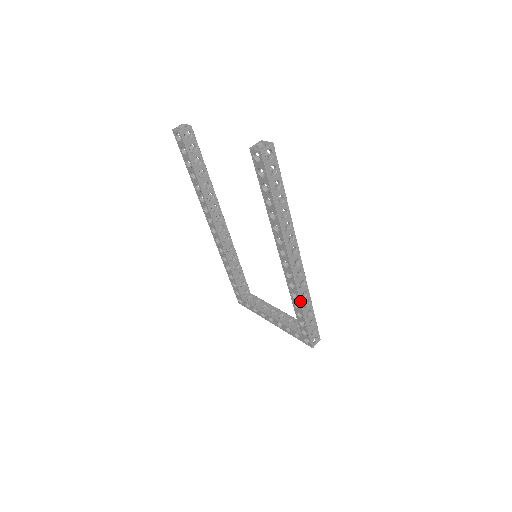
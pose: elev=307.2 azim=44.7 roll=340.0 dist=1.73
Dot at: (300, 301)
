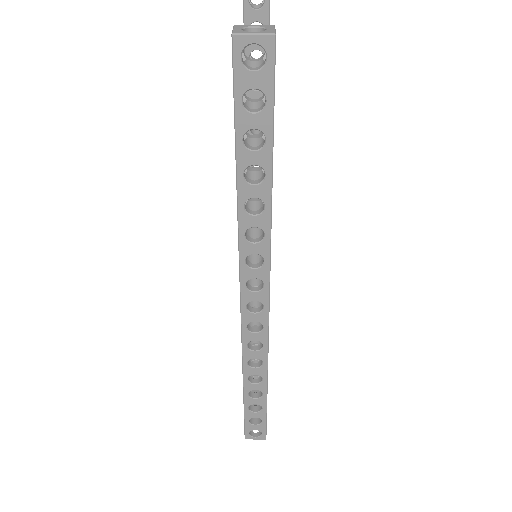
Dot at: (243, 367)
